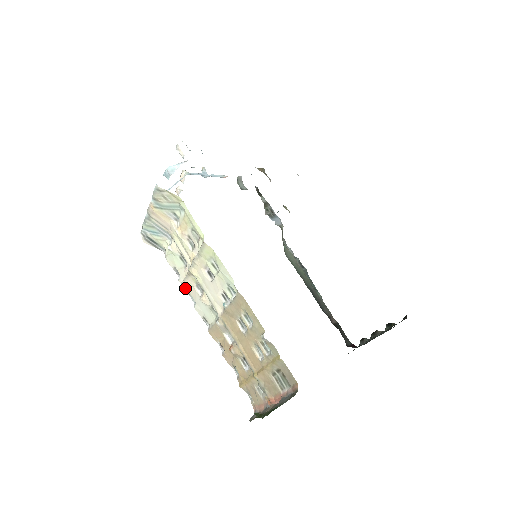
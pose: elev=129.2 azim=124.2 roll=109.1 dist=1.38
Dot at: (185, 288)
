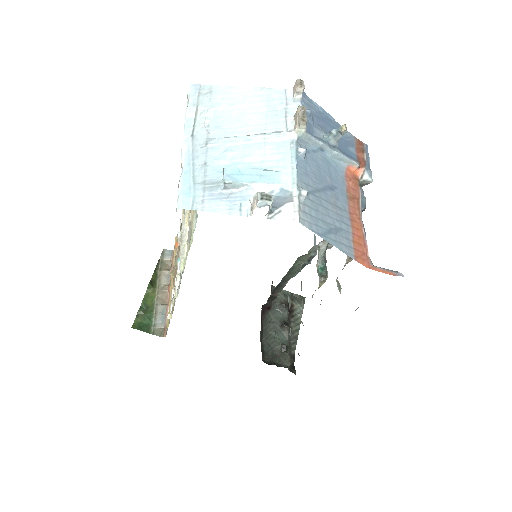
Dot at: occluded
